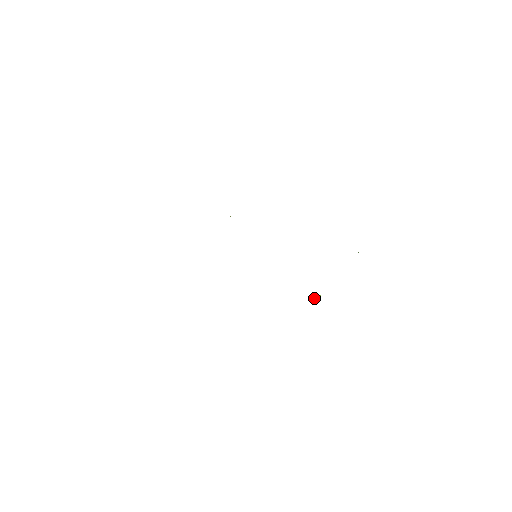
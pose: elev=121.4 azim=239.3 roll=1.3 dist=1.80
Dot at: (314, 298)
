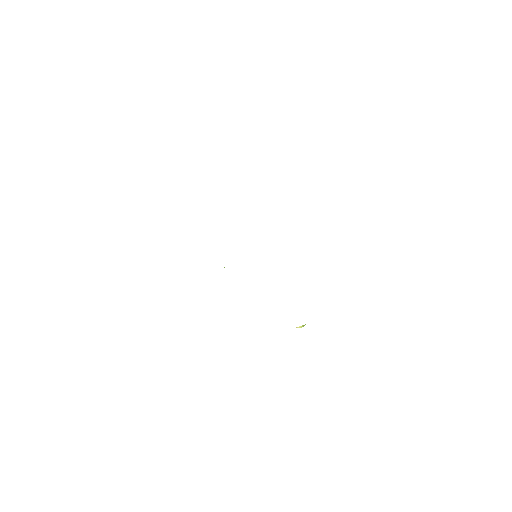
Dot at: occluded
